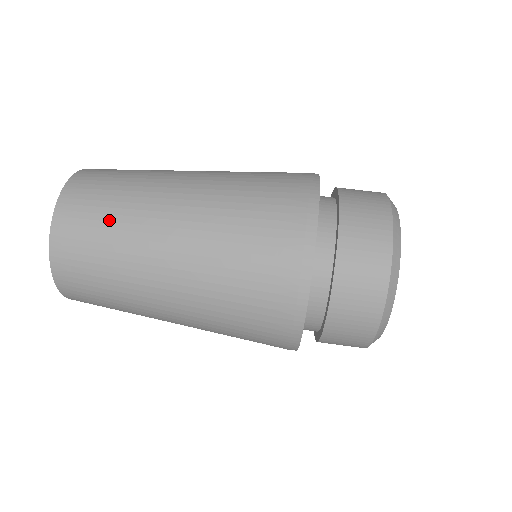
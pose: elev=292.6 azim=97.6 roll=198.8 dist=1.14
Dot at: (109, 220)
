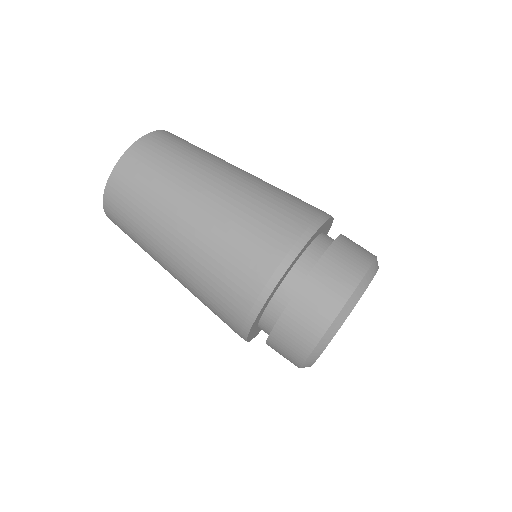
Dot at: (135, 221)
